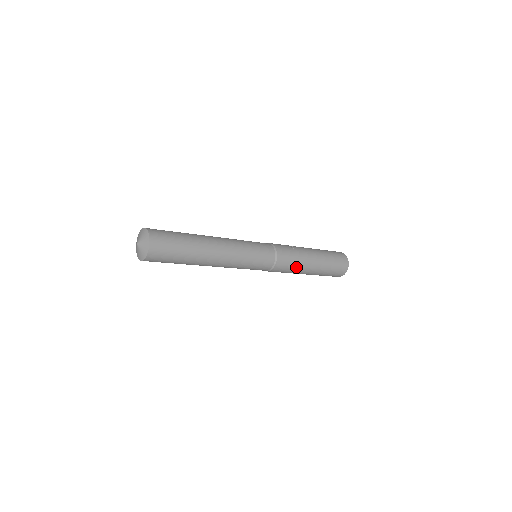
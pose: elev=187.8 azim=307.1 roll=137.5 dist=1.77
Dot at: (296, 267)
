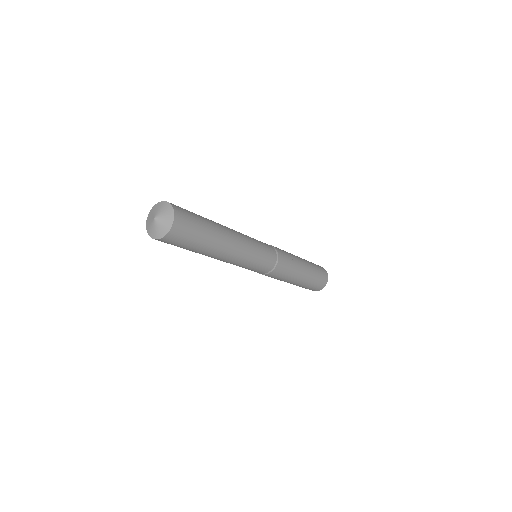
Dot at: (281, 279)
